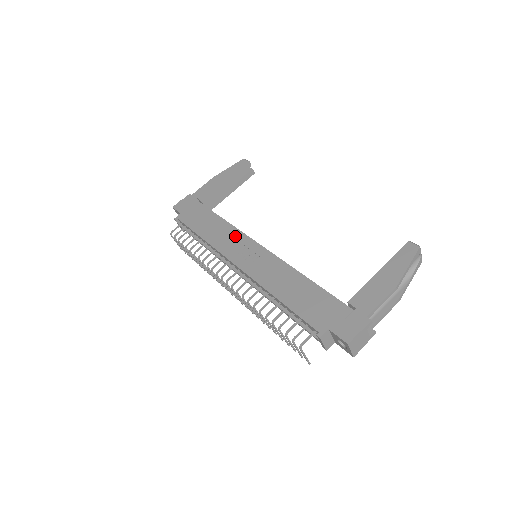
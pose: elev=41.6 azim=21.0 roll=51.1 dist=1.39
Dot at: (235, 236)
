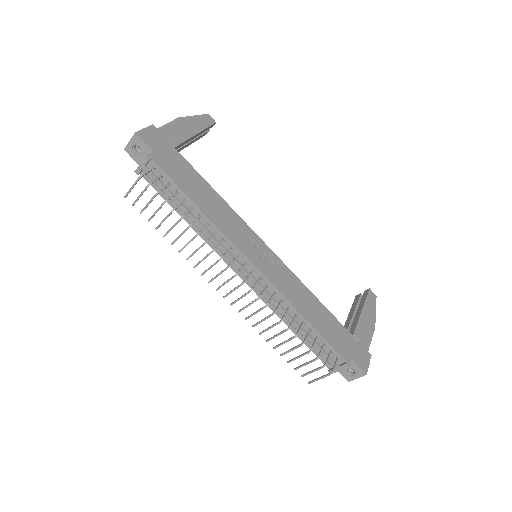
Dot at: (240, 224)
